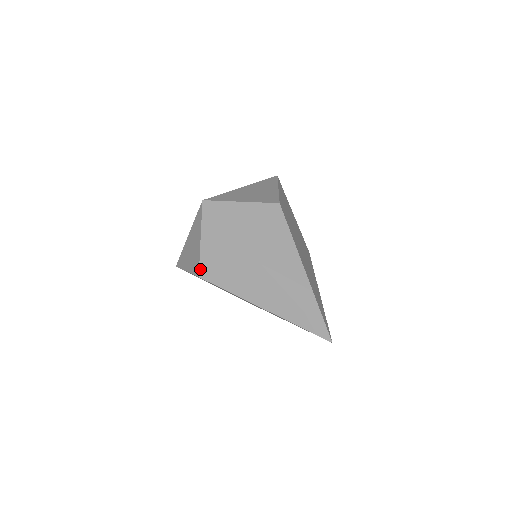
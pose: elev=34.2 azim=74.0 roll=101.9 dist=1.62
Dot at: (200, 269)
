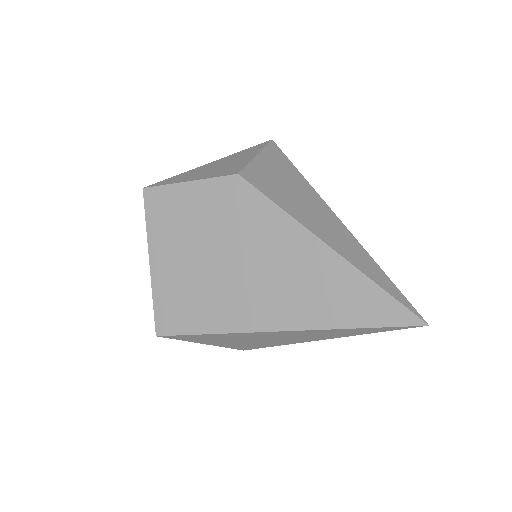
Dot at: (244, 170)
